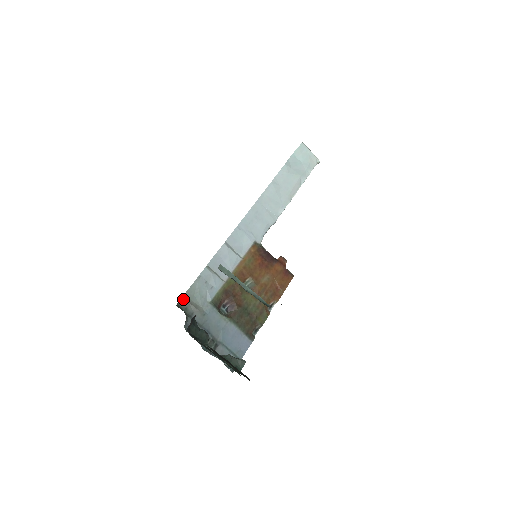
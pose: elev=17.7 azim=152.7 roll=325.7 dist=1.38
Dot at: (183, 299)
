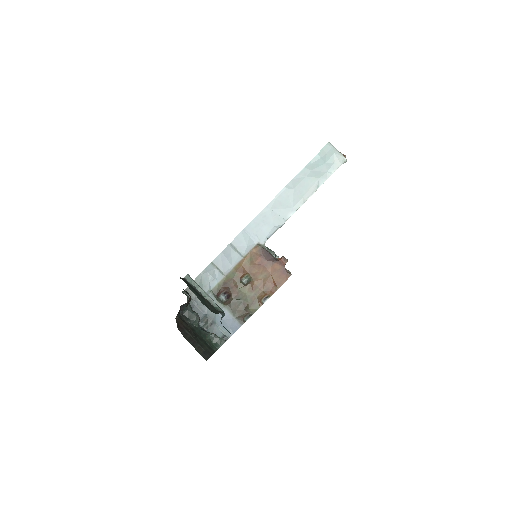
Dot at: occluded
